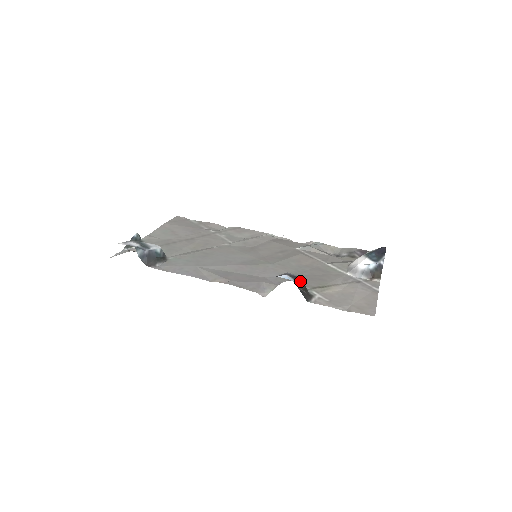
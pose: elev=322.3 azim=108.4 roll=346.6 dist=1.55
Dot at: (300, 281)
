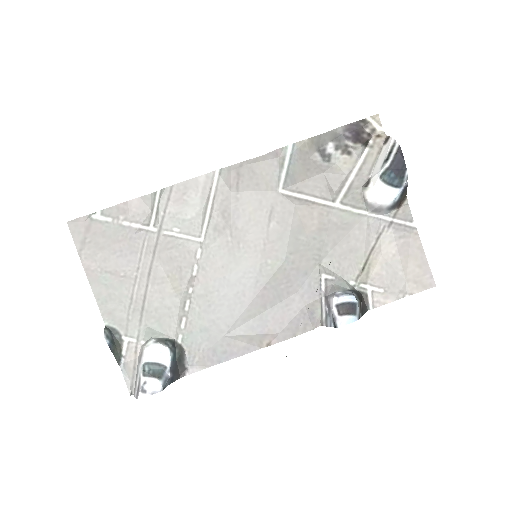
Dot at: (358, 308)
